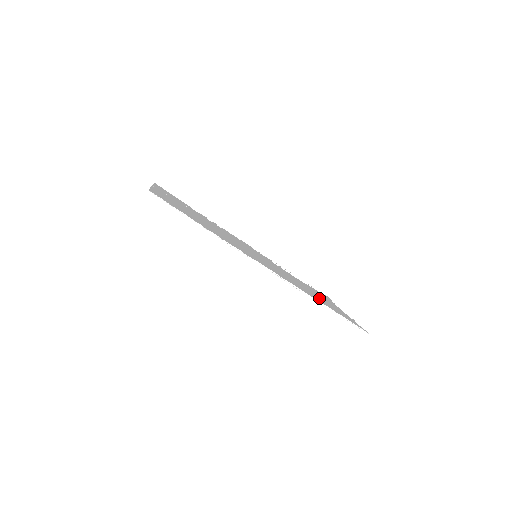
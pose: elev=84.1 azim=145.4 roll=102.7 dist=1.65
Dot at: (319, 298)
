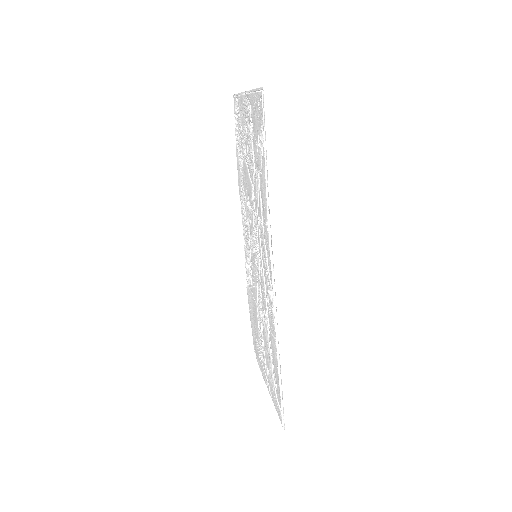
Dot at: (265, 349)
